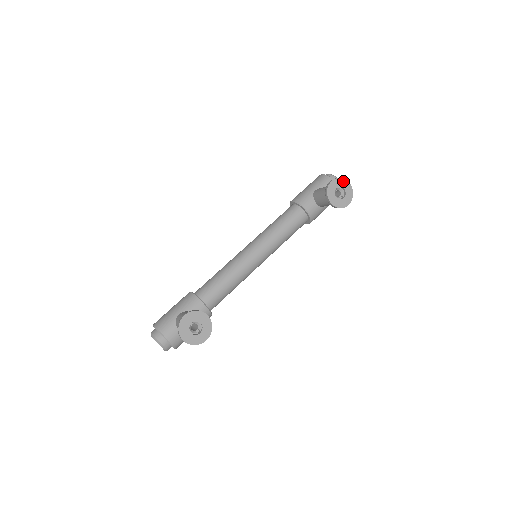
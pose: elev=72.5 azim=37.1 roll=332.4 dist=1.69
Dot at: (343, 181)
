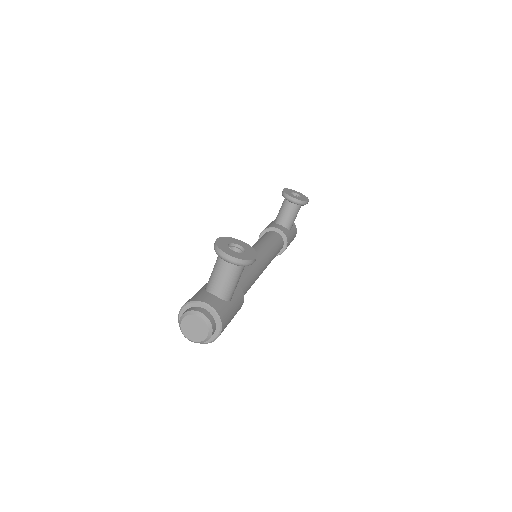
Dot at: (292, 190)
